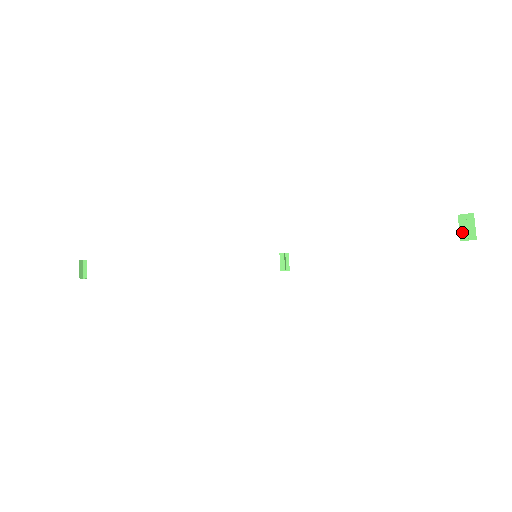
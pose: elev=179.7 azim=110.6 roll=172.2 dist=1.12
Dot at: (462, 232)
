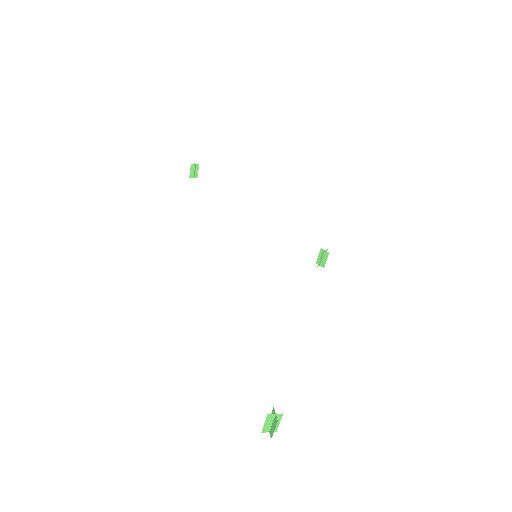
Dot at: (270, 421)
